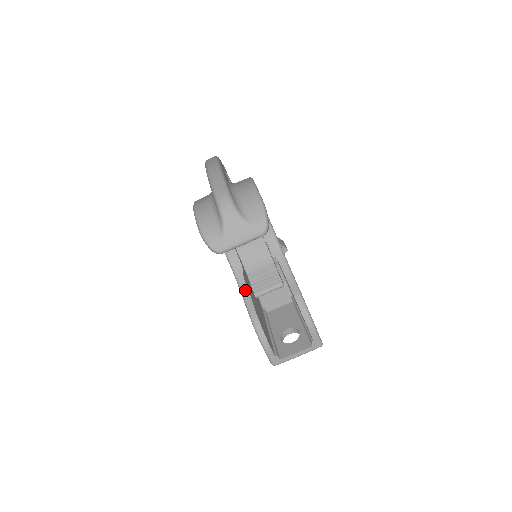
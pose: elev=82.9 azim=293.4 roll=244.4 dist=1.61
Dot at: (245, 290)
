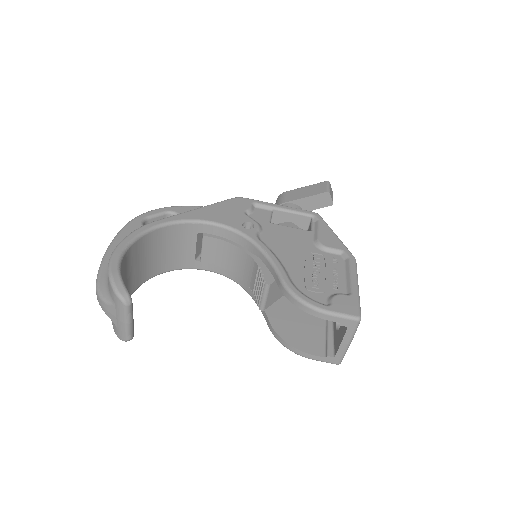
Dot at: occluded
